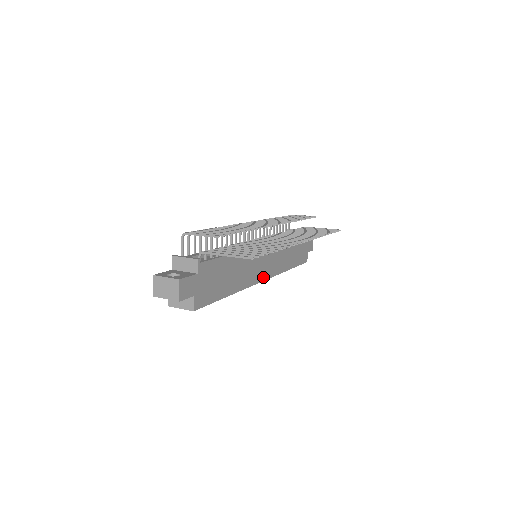
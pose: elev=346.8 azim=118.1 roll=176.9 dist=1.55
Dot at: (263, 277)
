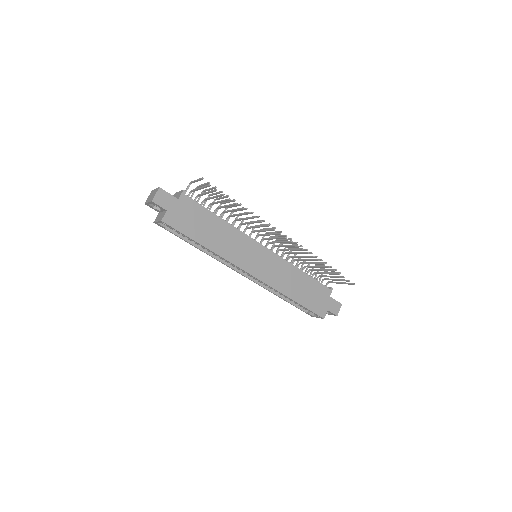
Dot at: (252, 272)
